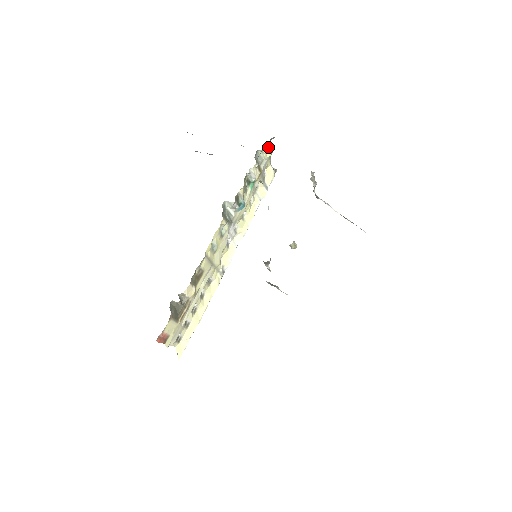
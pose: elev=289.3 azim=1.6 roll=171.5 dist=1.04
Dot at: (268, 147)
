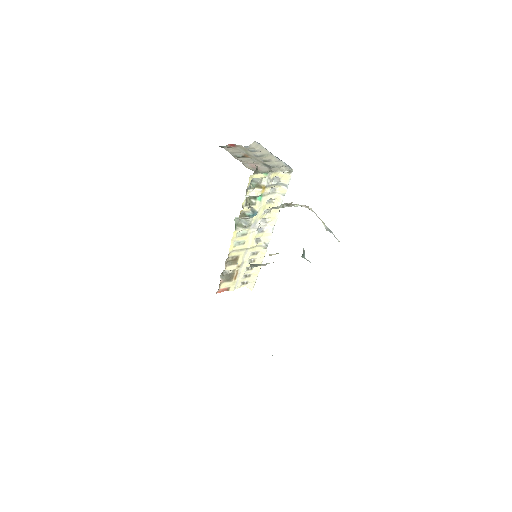
Dot at: (260, 173)
